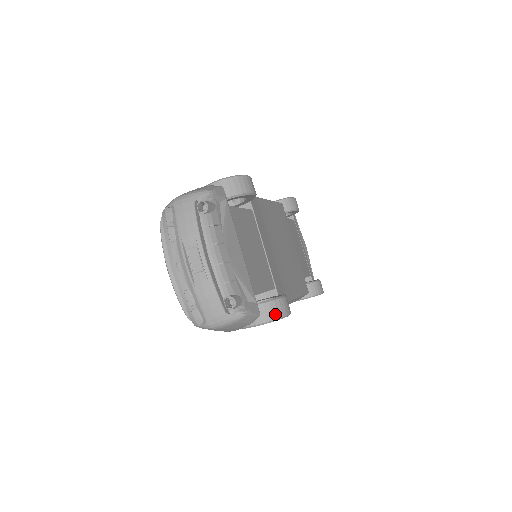
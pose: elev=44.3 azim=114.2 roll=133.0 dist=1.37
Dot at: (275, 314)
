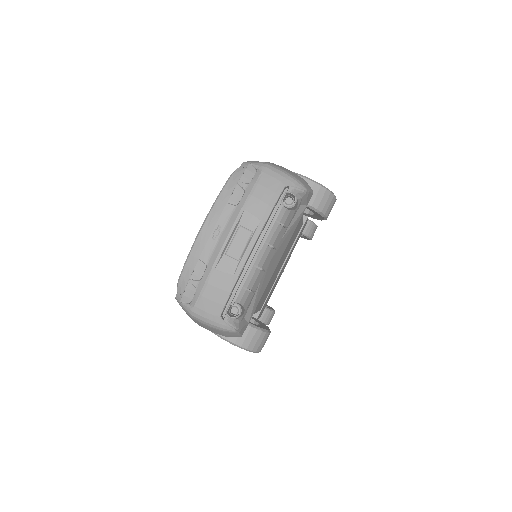
Dot at: (252, 344)
